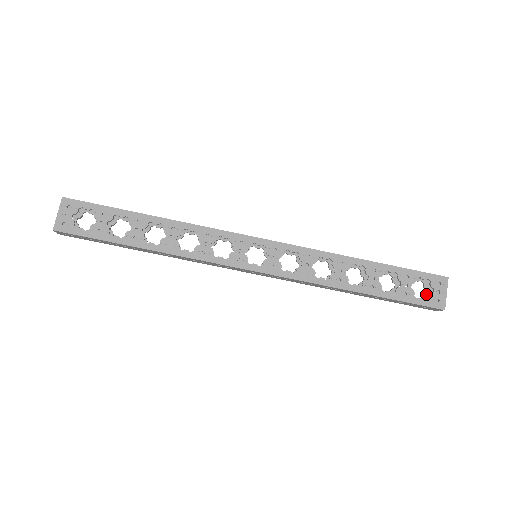
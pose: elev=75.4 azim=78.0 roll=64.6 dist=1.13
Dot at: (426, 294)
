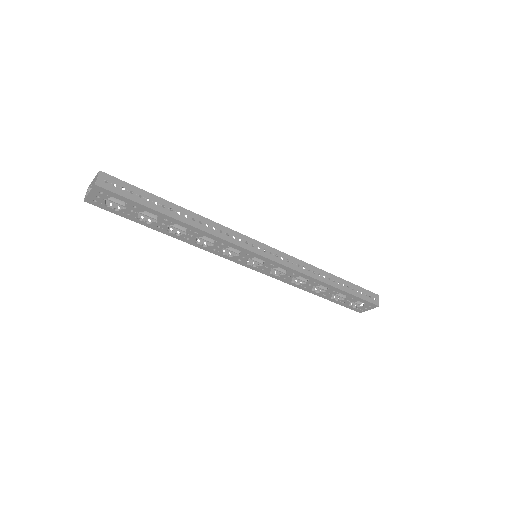
Dot at: occluded
